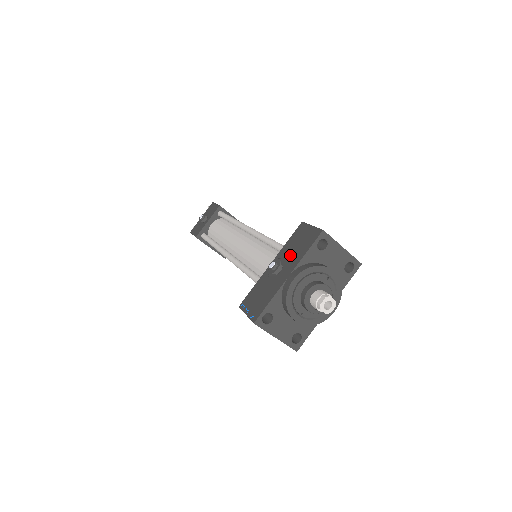
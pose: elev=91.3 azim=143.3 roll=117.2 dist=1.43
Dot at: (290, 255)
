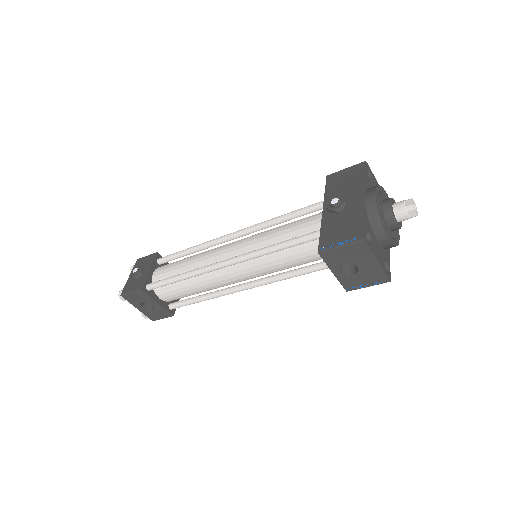
Dot at: (344, 191)
